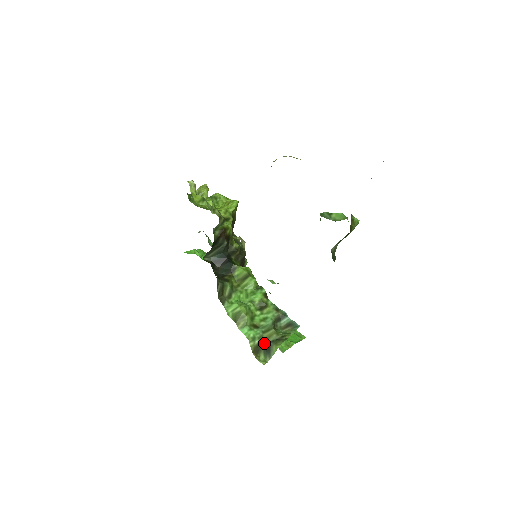
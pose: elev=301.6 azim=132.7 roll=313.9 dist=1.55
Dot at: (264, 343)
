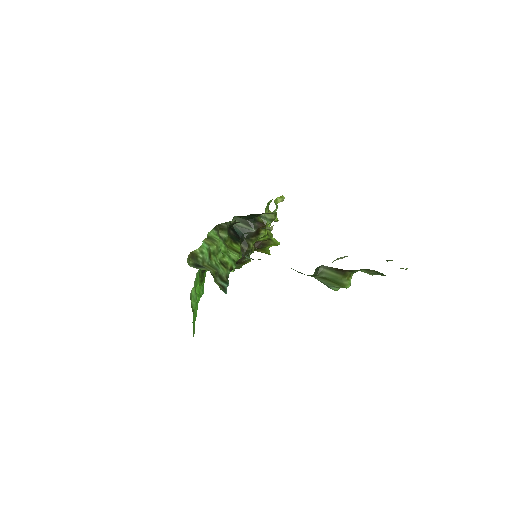
Dot at: (201, 264)
